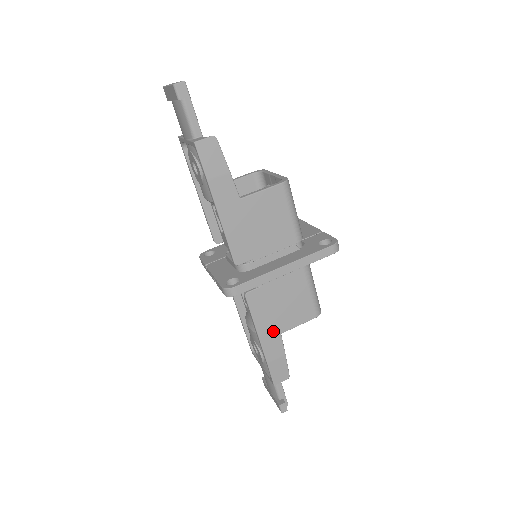
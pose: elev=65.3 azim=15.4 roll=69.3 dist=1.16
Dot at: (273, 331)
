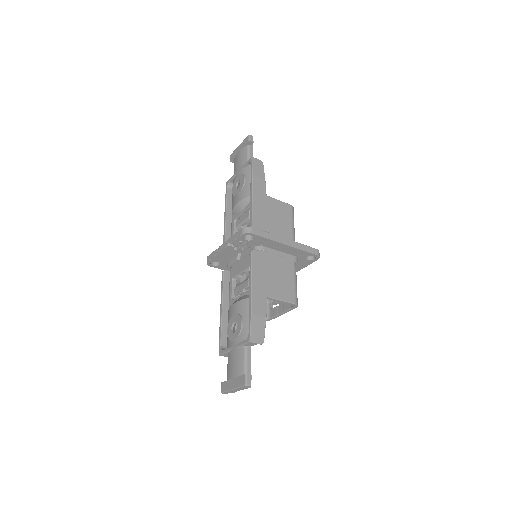
Dot at: (263, 290)
